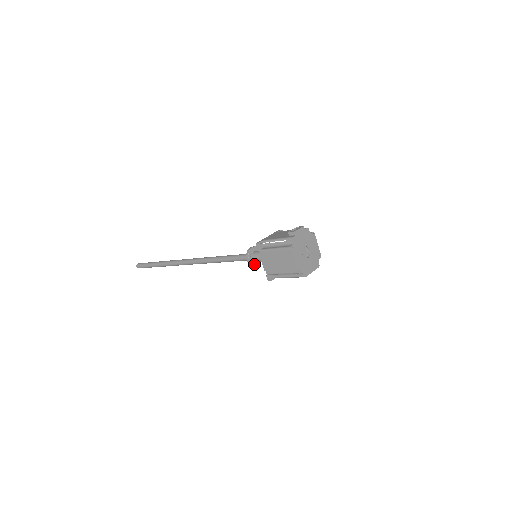
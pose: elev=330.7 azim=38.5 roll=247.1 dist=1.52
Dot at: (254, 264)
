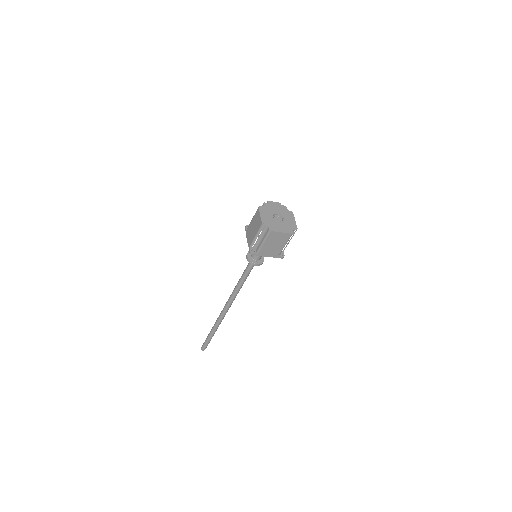
Dot at: (252, 261)
